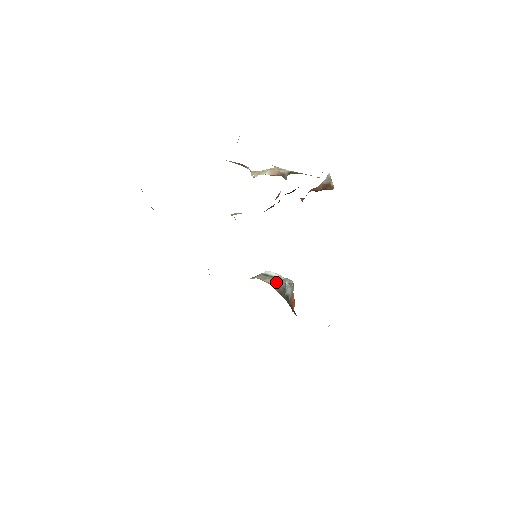
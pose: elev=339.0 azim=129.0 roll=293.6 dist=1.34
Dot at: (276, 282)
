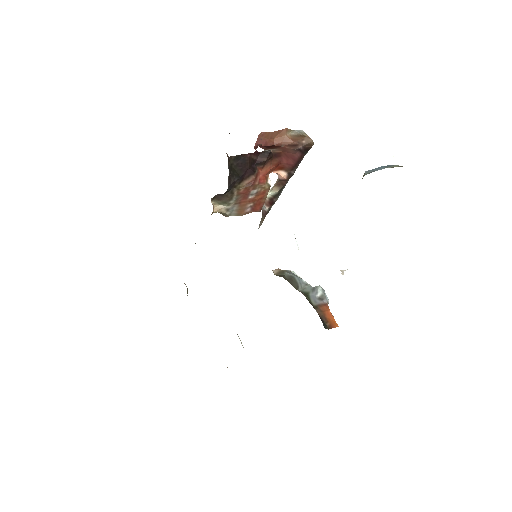
Dot at: (277, 269)
